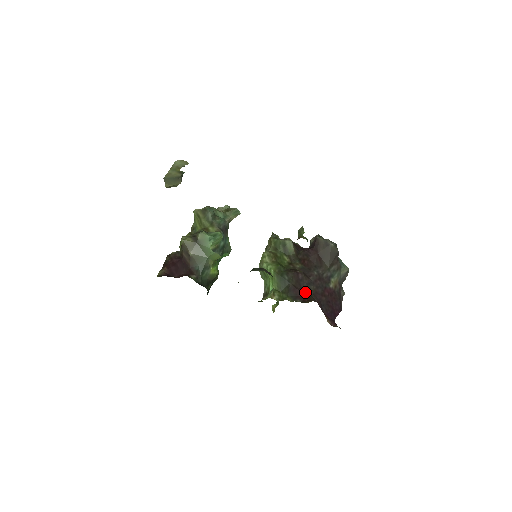
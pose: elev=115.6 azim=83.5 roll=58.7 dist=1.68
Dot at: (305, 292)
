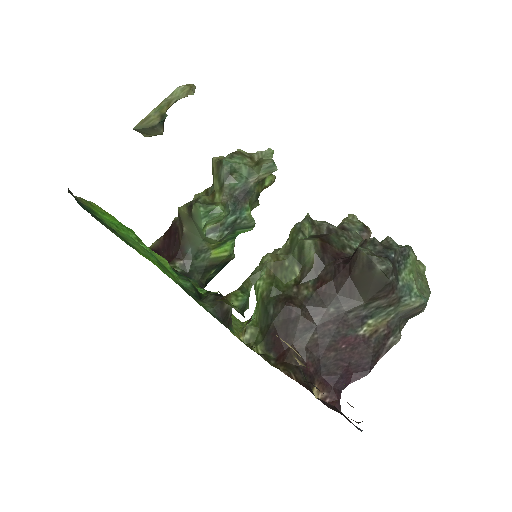
Dot at: (289, 343)
